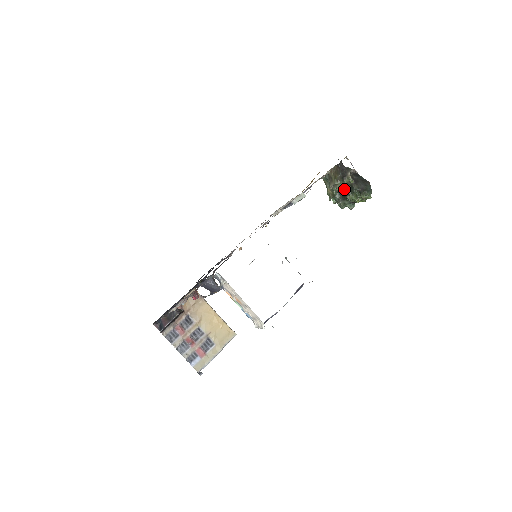
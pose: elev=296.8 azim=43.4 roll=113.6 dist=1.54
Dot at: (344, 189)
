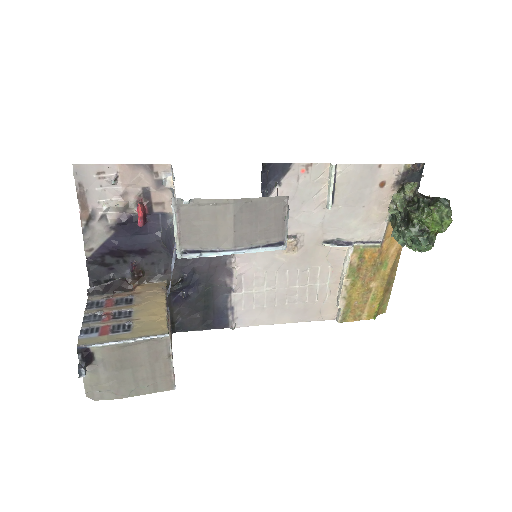
Dot at: (407, 207)
